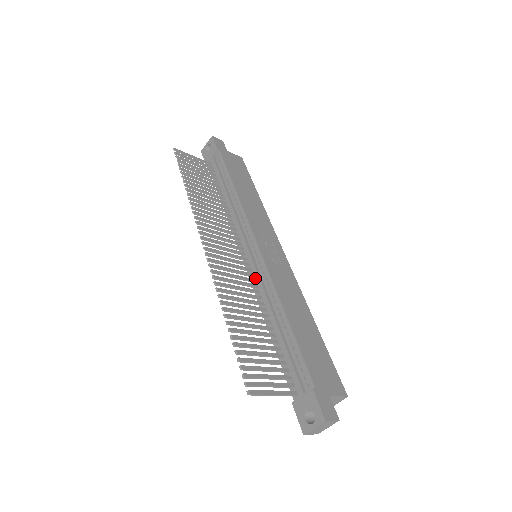
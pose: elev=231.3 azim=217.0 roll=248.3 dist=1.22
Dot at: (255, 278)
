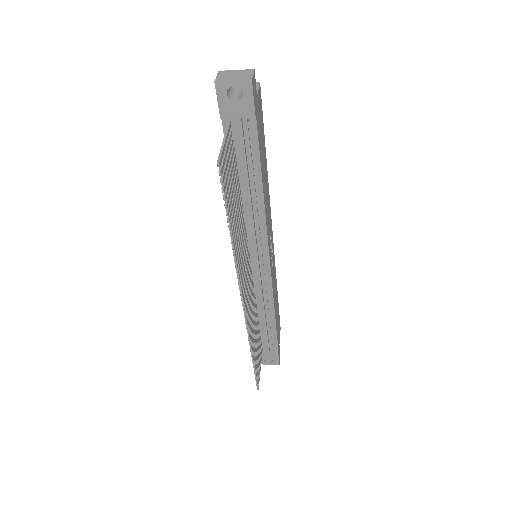
Dot at: (257, 287)
